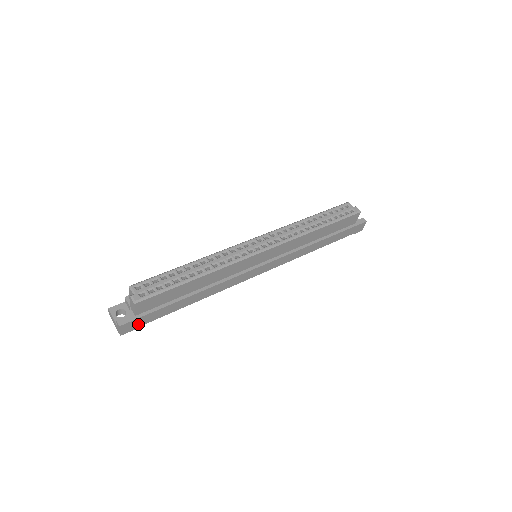
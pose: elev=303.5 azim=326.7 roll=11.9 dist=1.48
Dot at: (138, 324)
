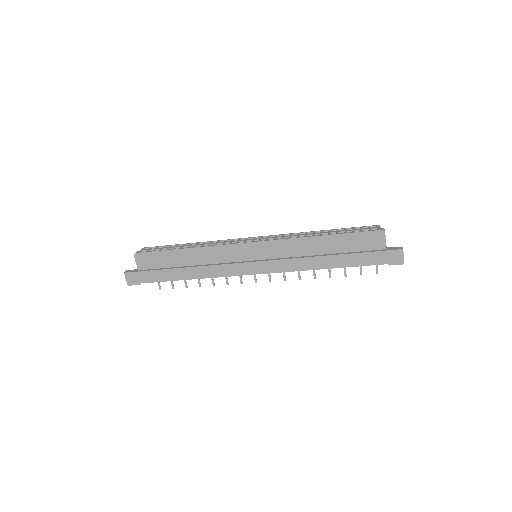
Dot at: (140, 280)
